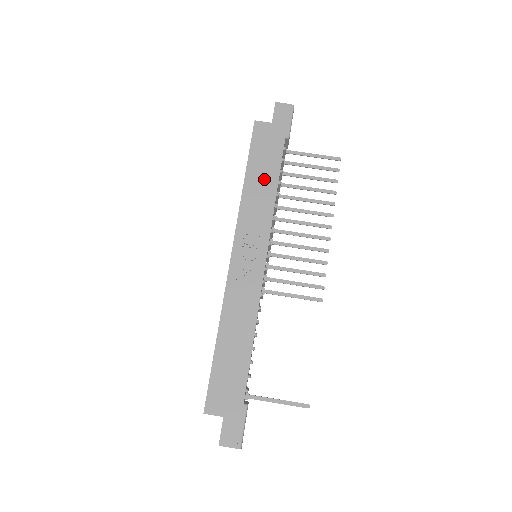
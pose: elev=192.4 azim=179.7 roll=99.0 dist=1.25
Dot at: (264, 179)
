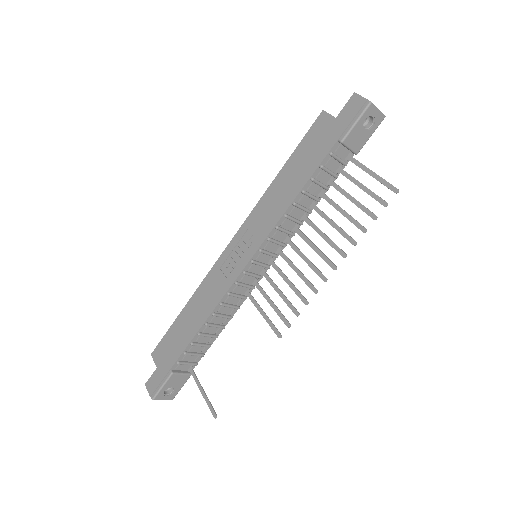
Dot at: (292, 181)
